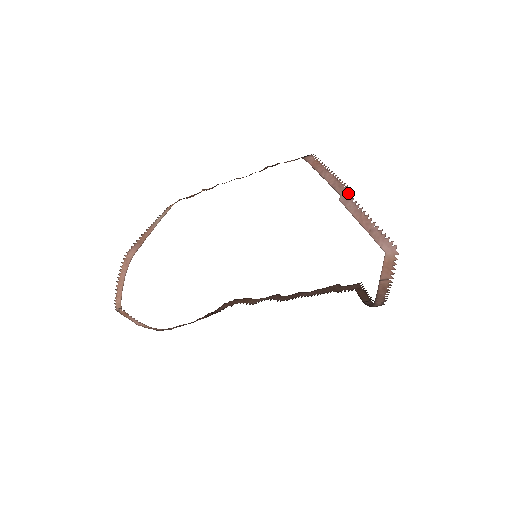
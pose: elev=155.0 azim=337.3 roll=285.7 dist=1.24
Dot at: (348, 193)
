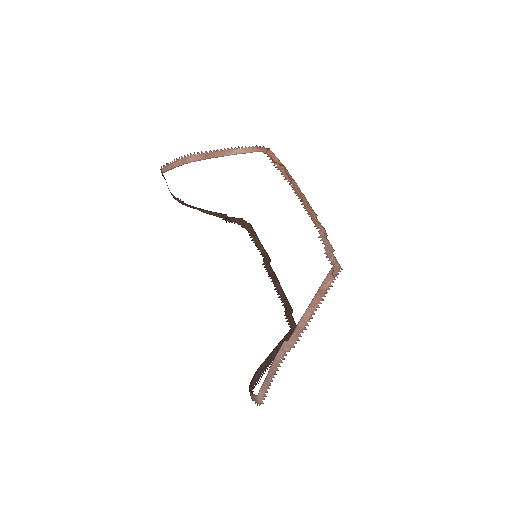
Dot at: (290, 348)
